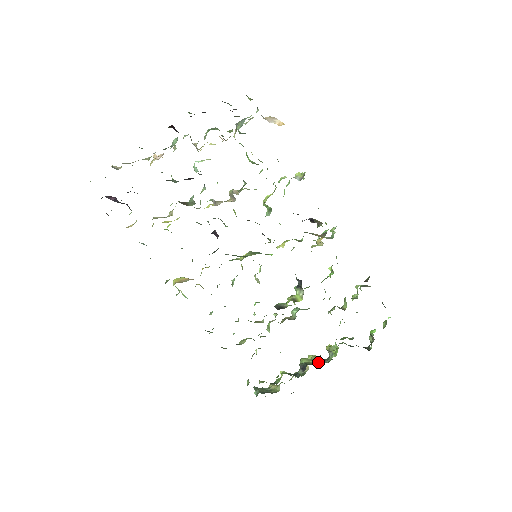
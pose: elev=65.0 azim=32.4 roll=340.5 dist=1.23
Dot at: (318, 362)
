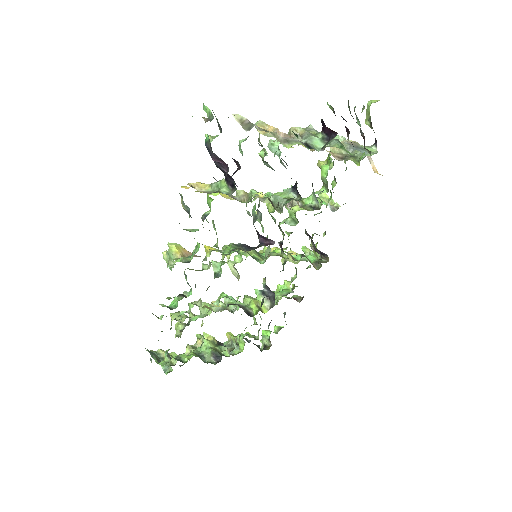
Dot at: (227, 353)
